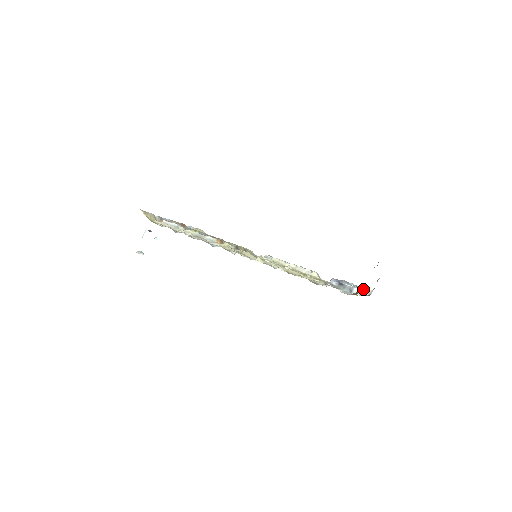
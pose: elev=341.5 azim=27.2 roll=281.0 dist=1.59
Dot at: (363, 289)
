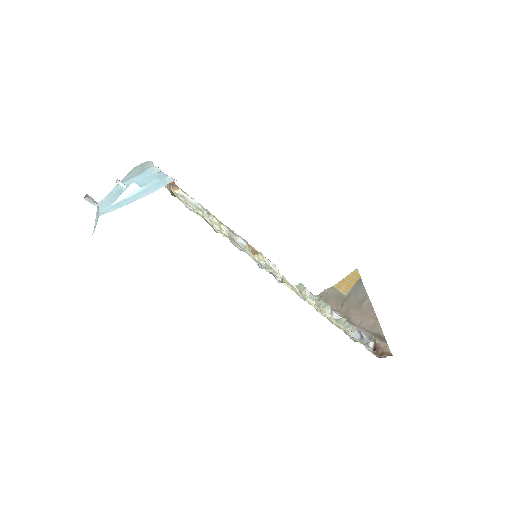
Dot at: occluded
